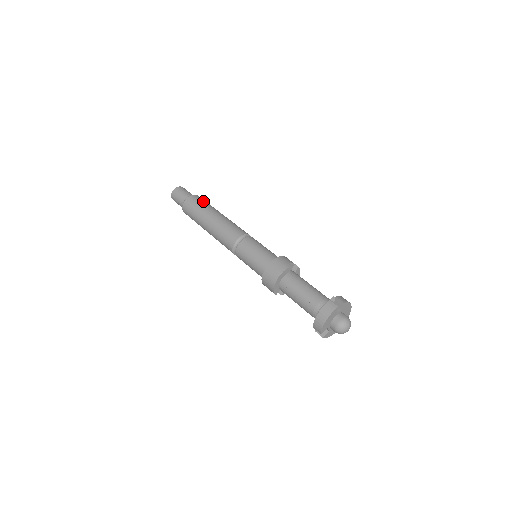
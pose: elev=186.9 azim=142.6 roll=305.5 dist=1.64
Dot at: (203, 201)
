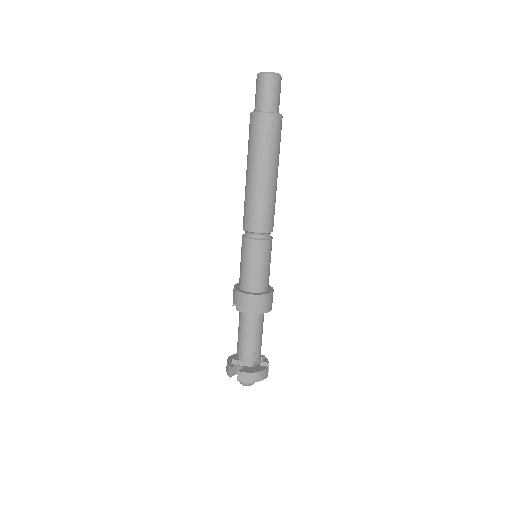
Dot at: occluded
